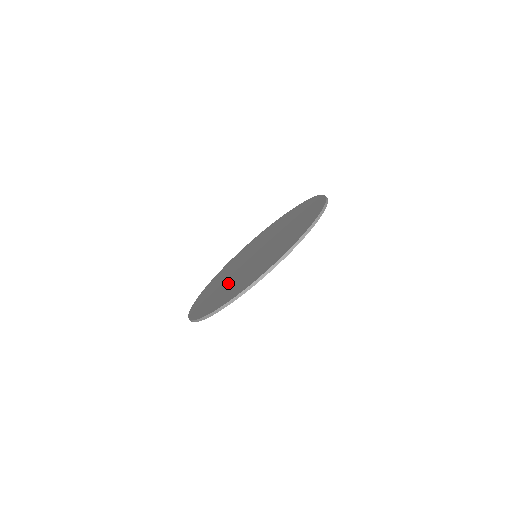
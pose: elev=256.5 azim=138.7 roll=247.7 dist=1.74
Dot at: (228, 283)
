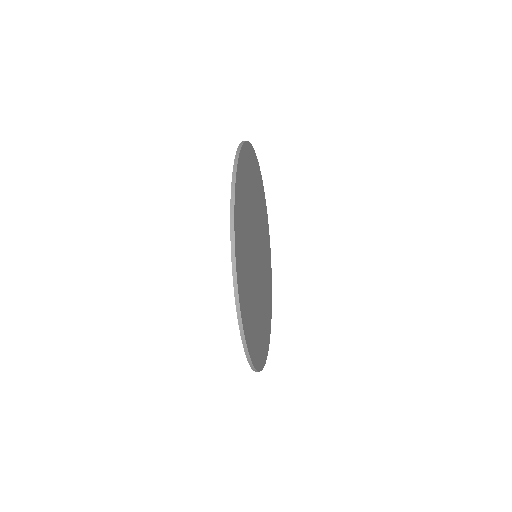
Dot at: occluded
